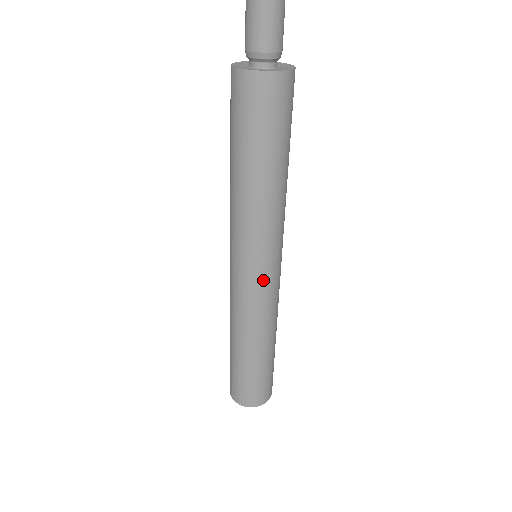
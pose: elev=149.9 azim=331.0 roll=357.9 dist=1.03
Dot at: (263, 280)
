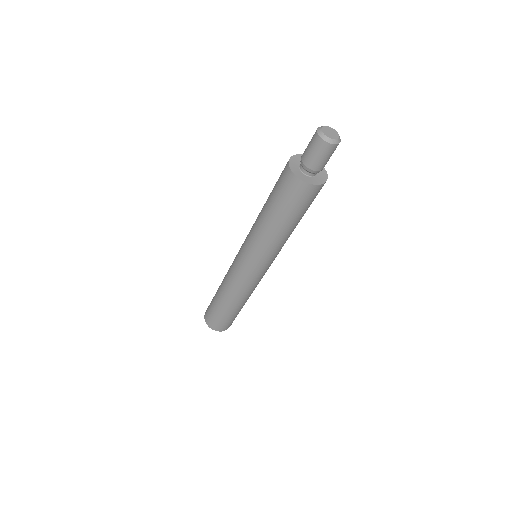
Dot at: (260, 274)
